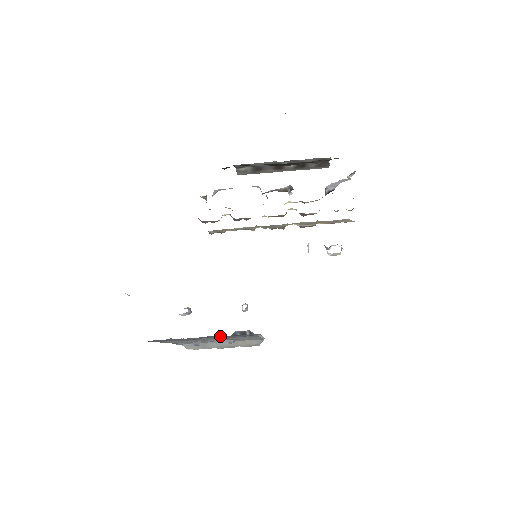
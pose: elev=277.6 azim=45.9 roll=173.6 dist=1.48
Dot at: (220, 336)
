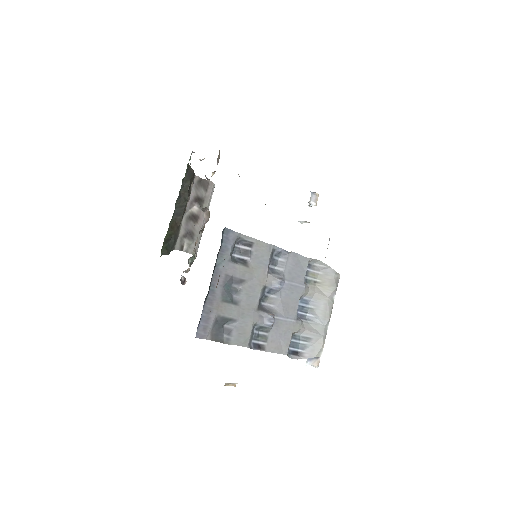
Dot at: (221, 267)
